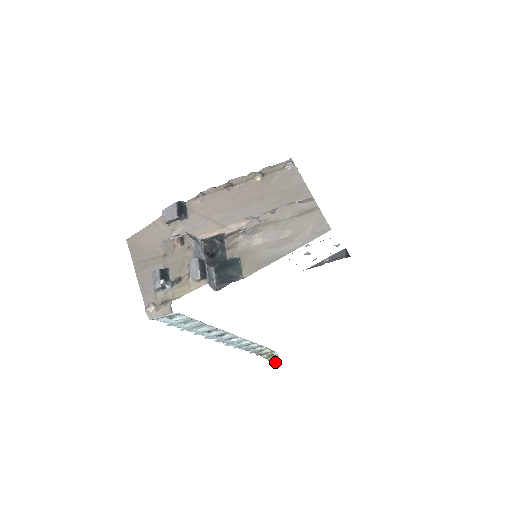
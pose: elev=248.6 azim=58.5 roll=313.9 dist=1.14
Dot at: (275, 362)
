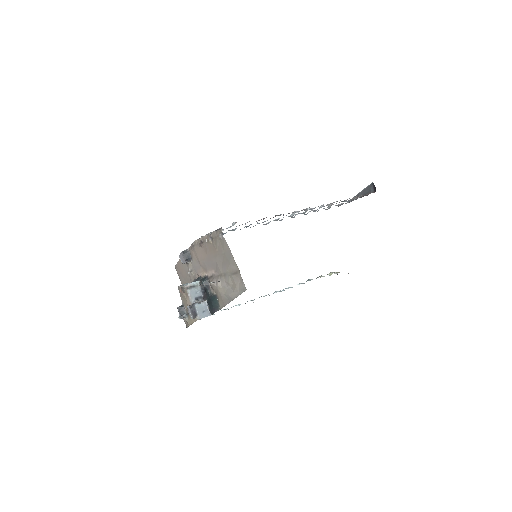
Dot at: occluded
